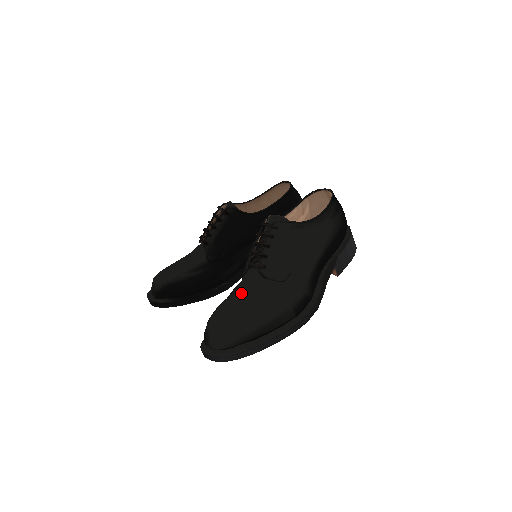
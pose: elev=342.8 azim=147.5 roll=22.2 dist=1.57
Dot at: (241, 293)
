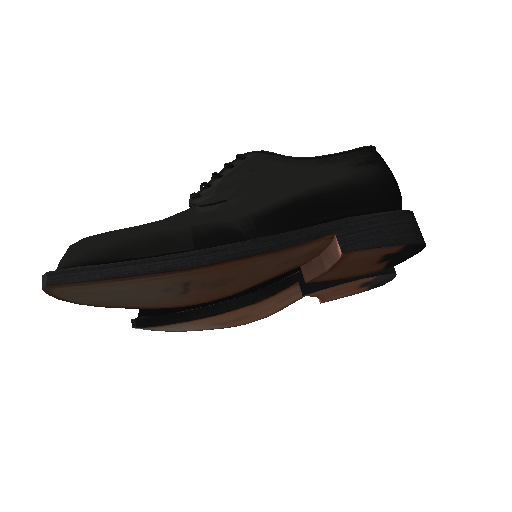
Dot at: occluded
